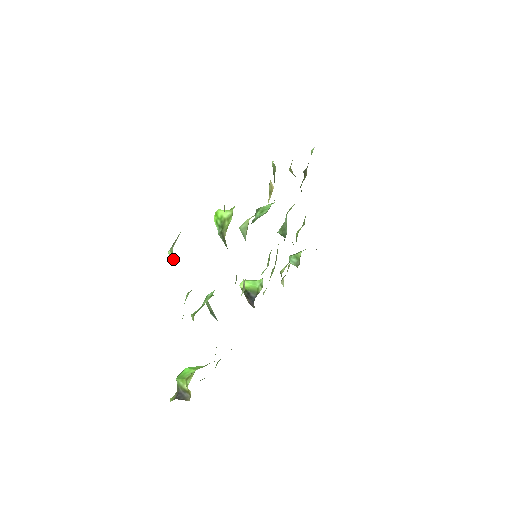
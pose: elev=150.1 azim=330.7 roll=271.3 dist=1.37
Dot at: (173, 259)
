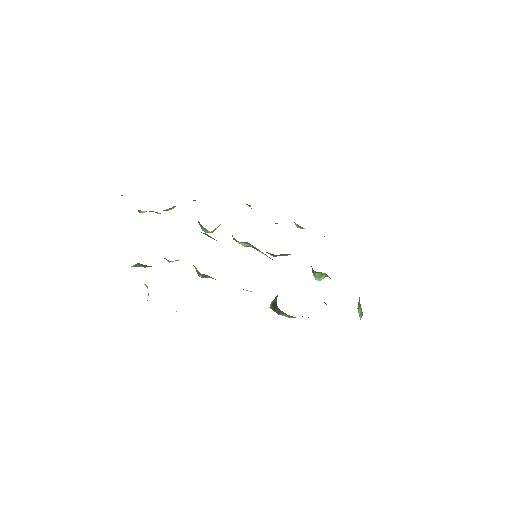
Dot at: occluded
